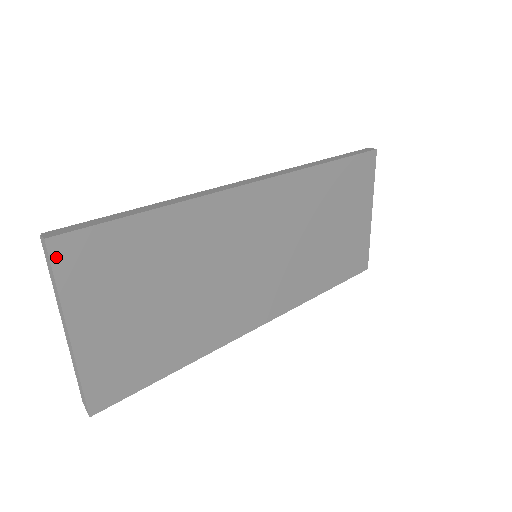
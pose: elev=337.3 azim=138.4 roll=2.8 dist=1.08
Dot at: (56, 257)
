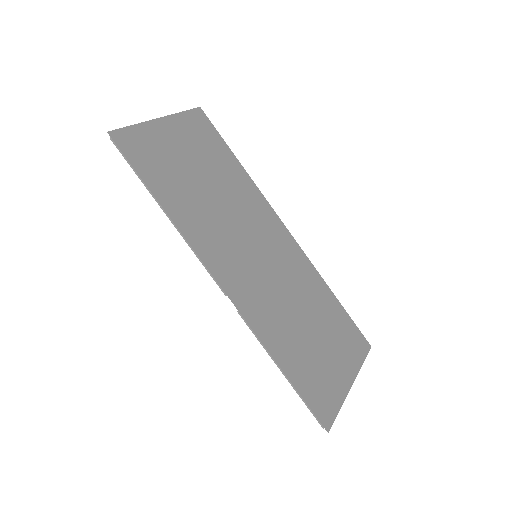
Dot at: (195, 112)
